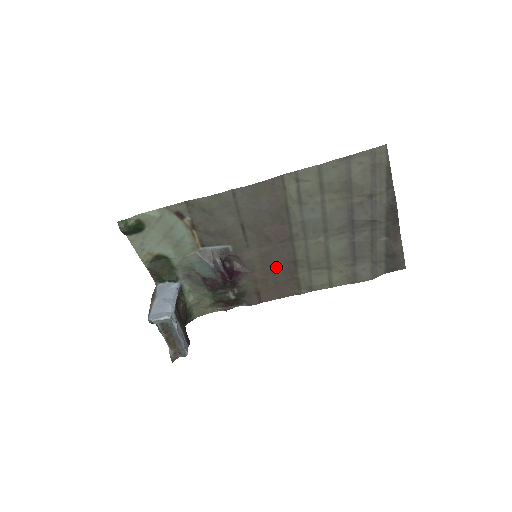
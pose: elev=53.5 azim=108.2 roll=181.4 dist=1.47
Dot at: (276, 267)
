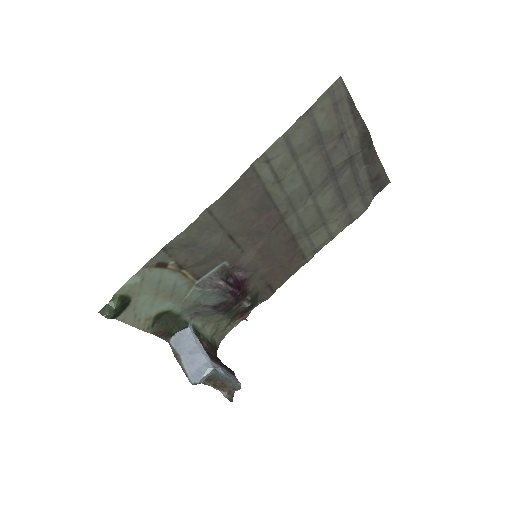
Dot at: (277, 253)
